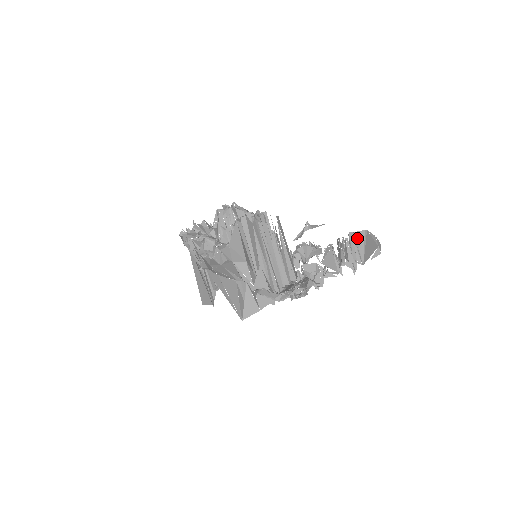
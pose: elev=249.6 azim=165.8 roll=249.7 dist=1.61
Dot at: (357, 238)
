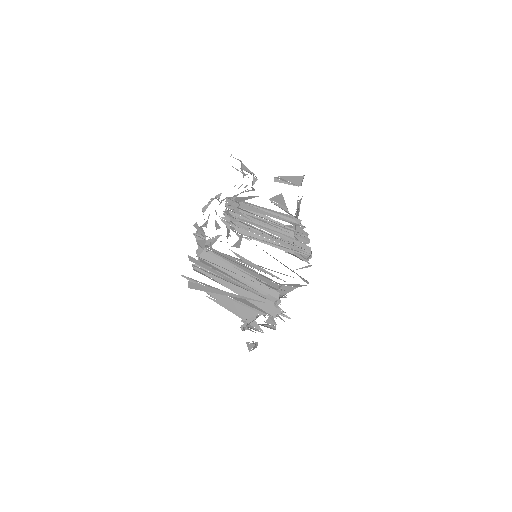
Dot at: occluded
